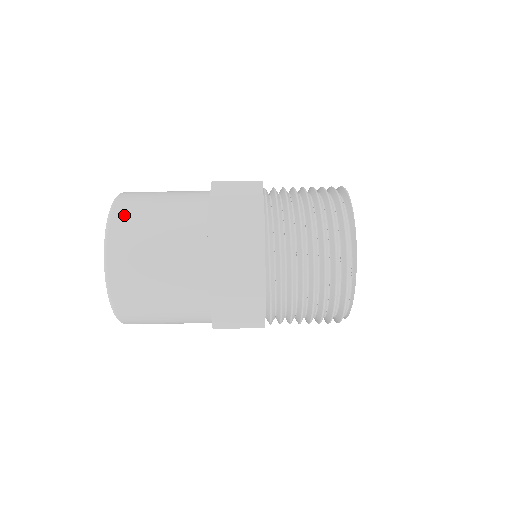
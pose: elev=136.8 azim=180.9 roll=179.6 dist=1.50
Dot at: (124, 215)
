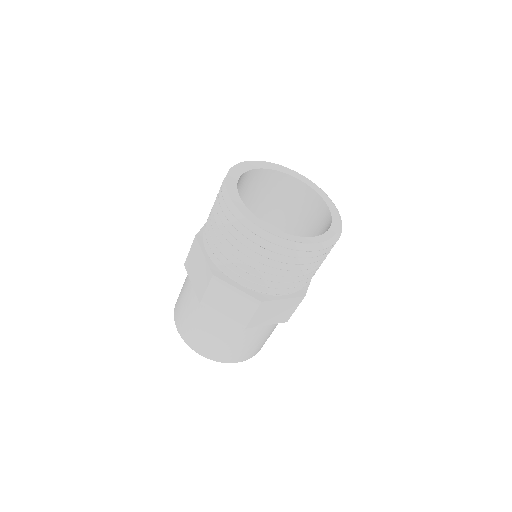
Dot at: occluded
